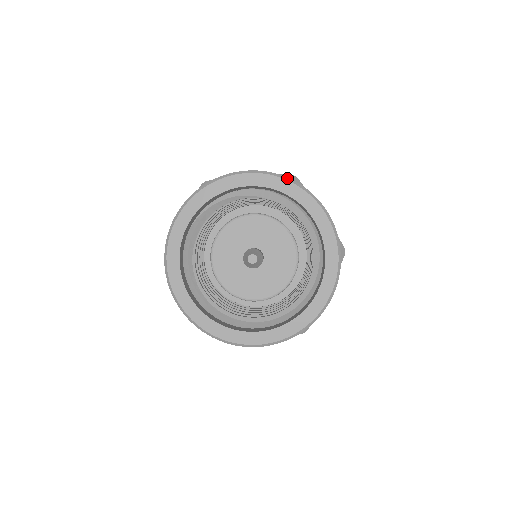
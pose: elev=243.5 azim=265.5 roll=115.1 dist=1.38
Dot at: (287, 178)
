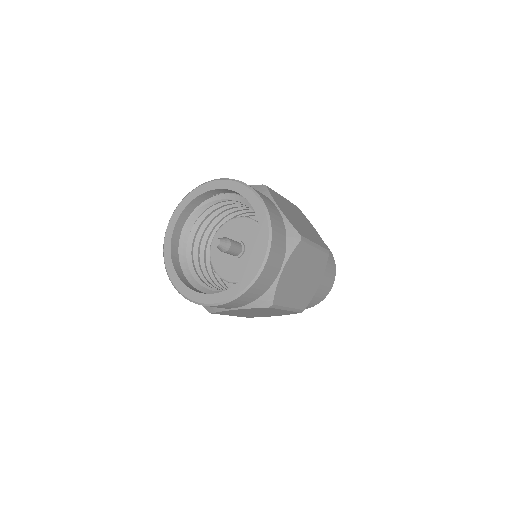
Dot at: (237, 180)
